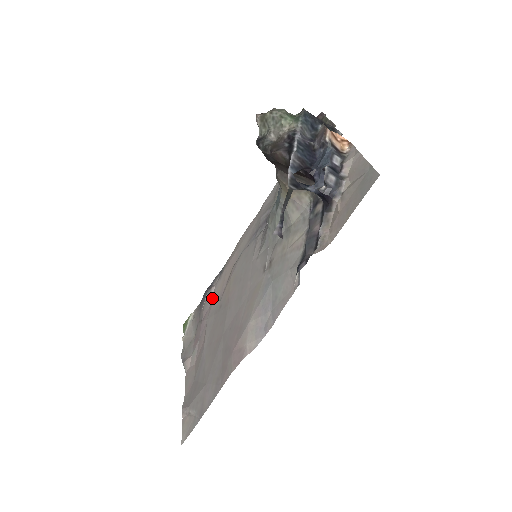
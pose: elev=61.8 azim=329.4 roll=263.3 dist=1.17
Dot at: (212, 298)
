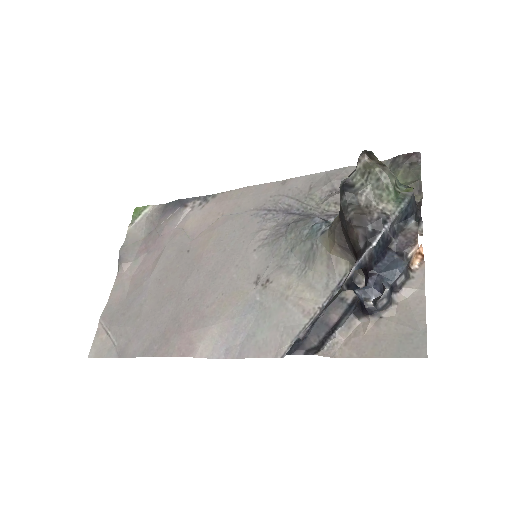
Dot at: (182, 222)
